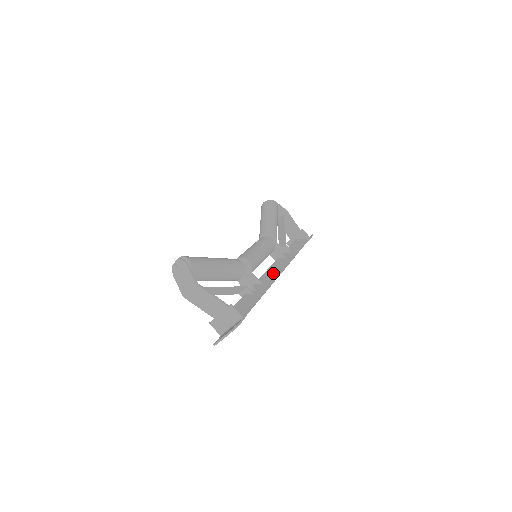
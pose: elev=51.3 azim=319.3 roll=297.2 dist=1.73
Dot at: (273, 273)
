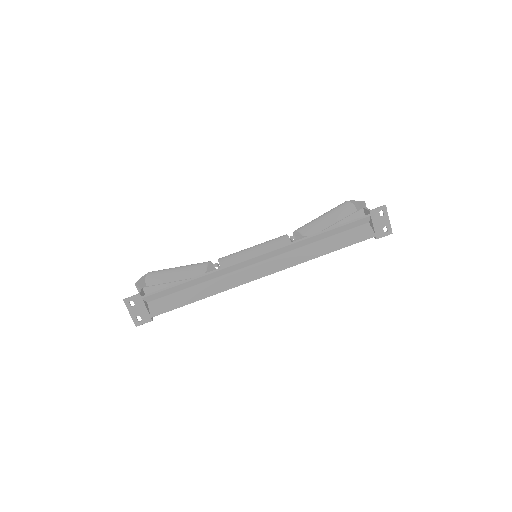
Dot at: (249, 261)
